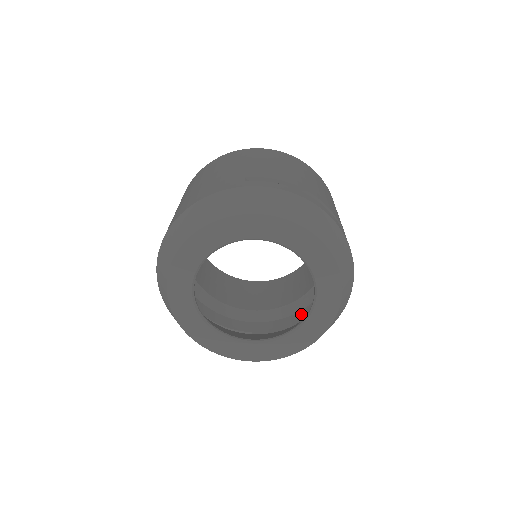
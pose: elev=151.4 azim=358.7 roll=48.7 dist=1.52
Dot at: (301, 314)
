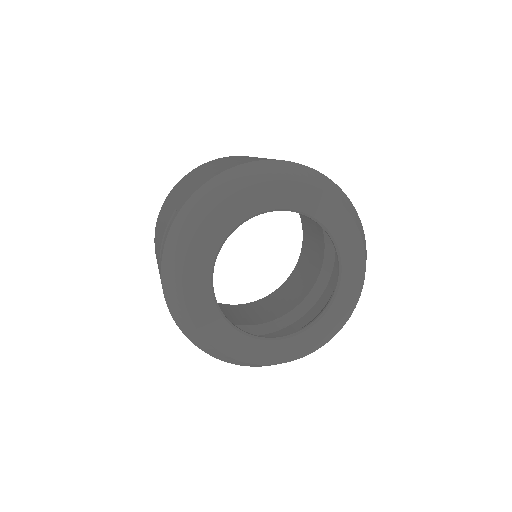
Dot at: occluded
